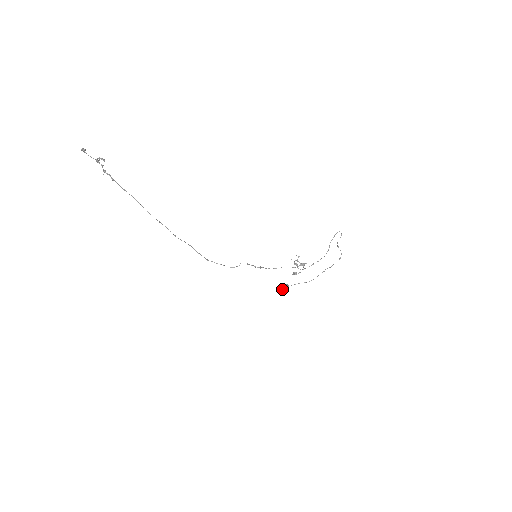
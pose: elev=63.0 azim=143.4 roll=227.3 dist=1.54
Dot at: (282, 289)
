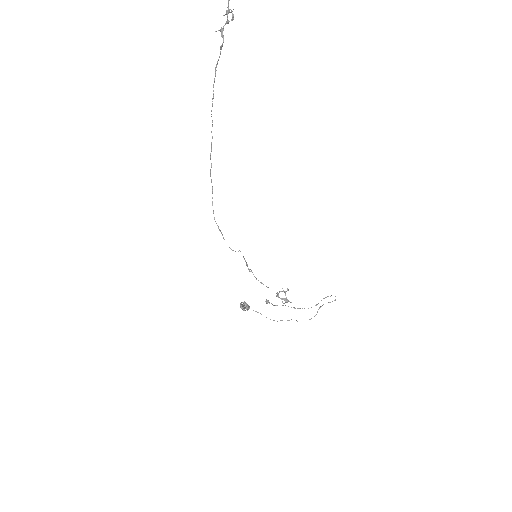
Dot at: (242, 306)
